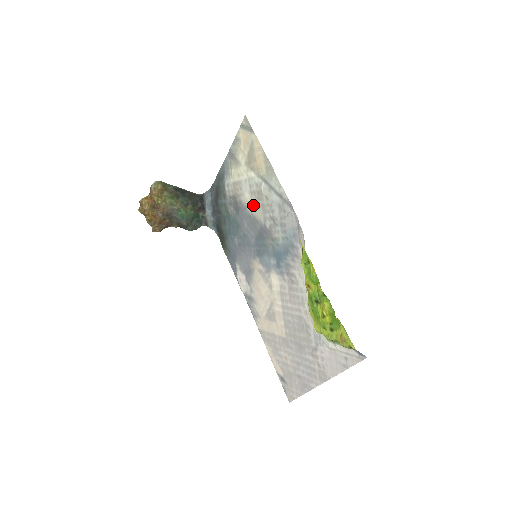
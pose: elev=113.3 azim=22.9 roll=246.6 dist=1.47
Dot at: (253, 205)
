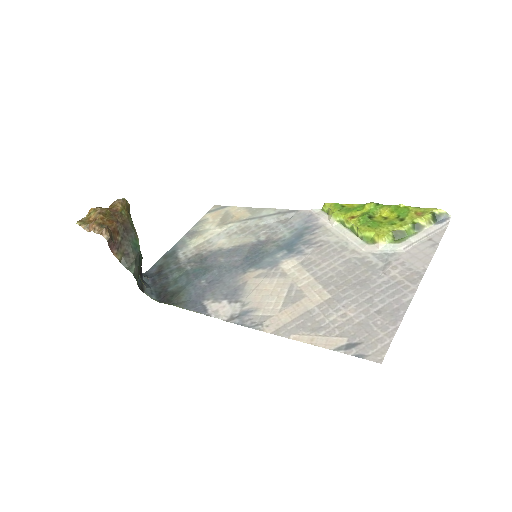
Dot at: (234, 240)
